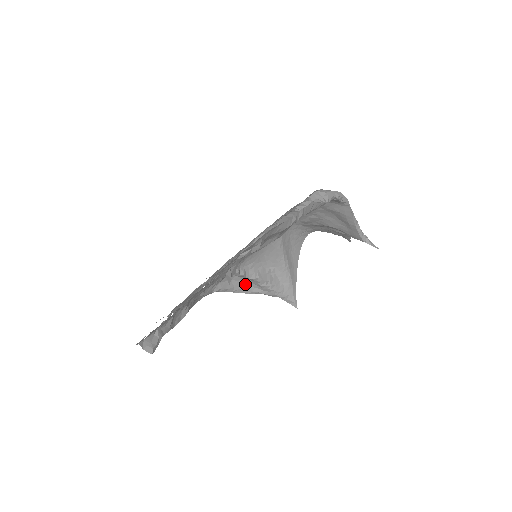
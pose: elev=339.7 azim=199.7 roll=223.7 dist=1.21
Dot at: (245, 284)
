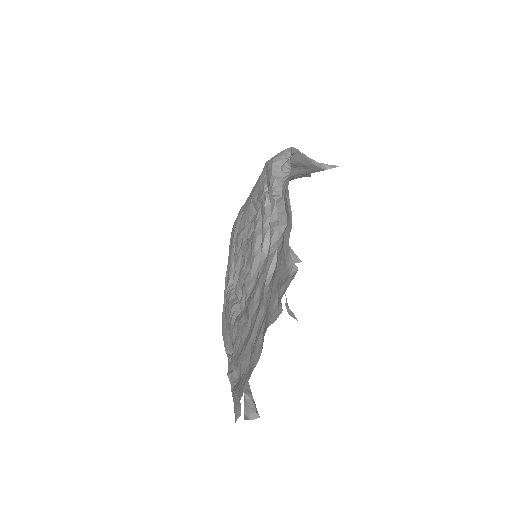
Dot at: occluded
